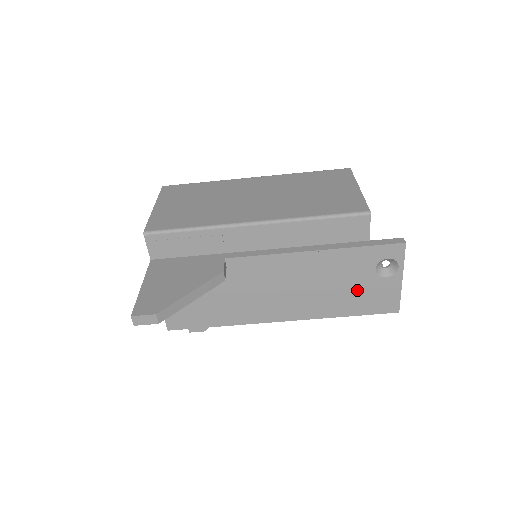
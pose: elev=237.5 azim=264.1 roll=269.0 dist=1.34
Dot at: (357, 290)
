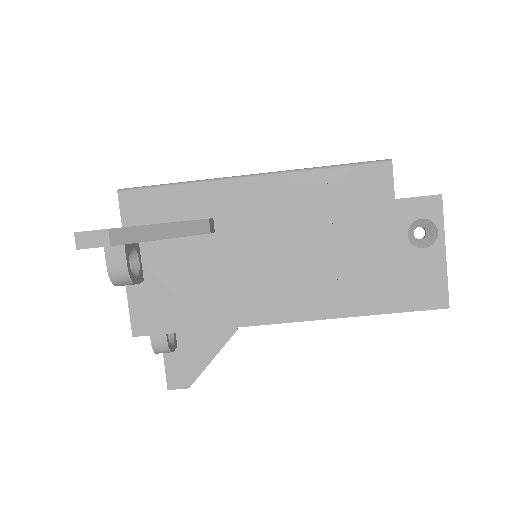
Dot at: (387, 269)
